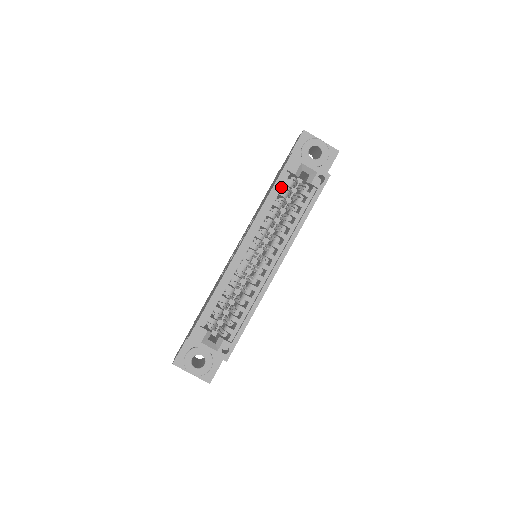
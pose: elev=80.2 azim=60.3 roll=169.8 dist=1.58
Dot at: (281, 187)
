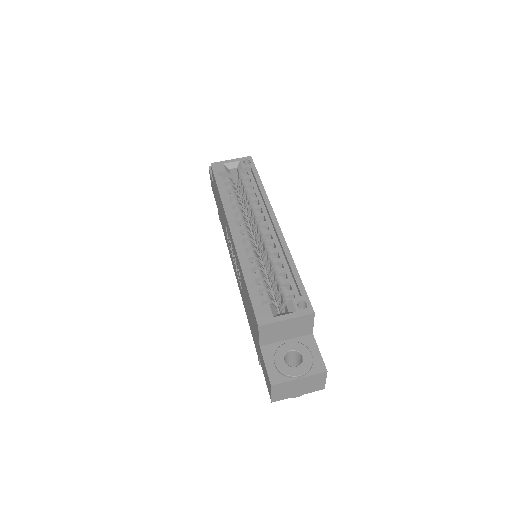
Dot at: (224, 186)
